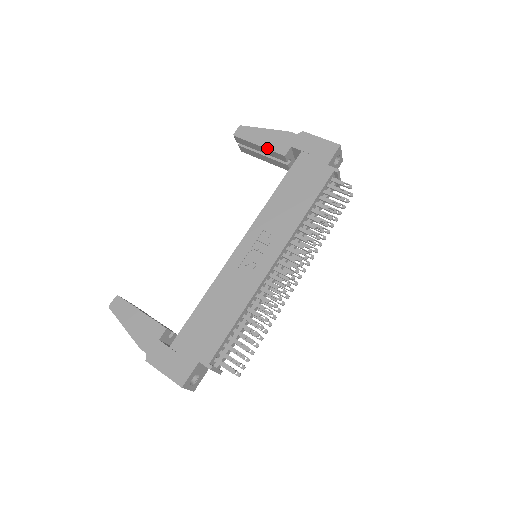
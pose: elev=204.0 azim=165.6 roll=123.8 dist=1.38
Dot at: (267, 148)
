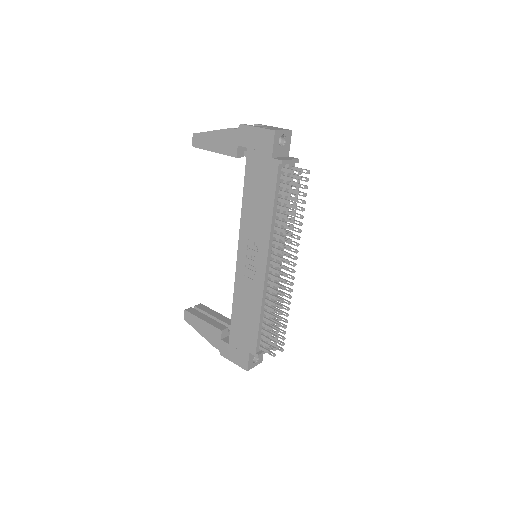
Dot at: (221, 153)
